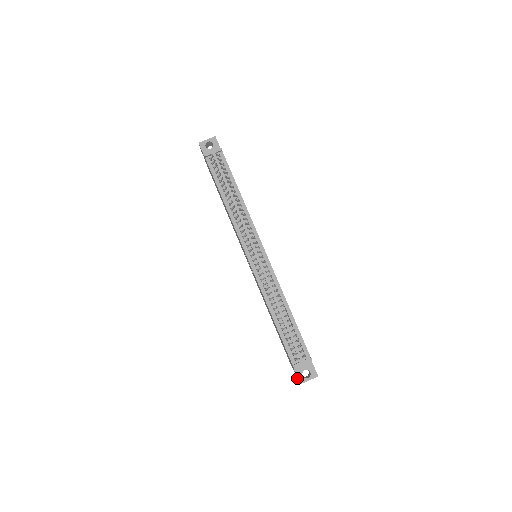
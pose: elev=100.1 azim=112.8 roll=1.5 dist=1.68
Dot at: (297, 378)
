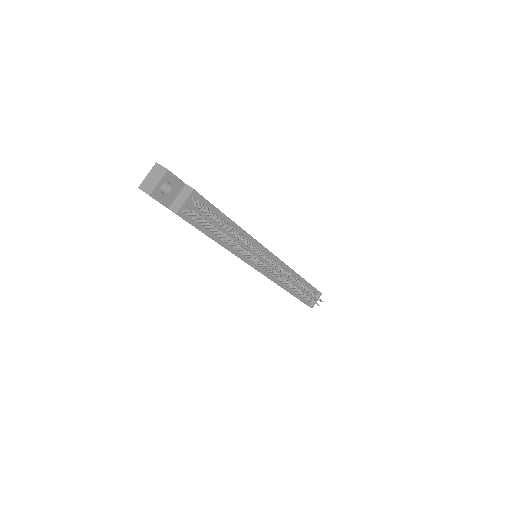
Dot at: occluded
